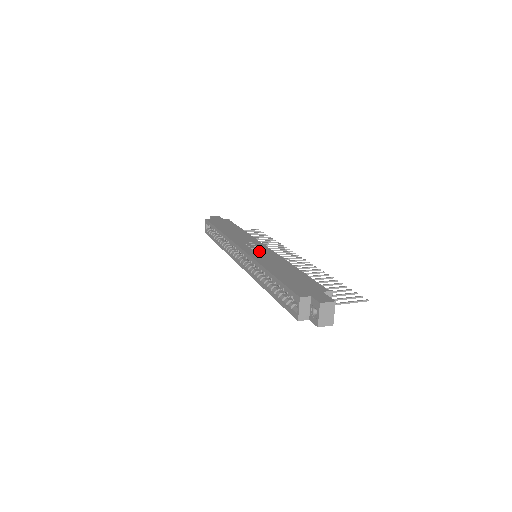
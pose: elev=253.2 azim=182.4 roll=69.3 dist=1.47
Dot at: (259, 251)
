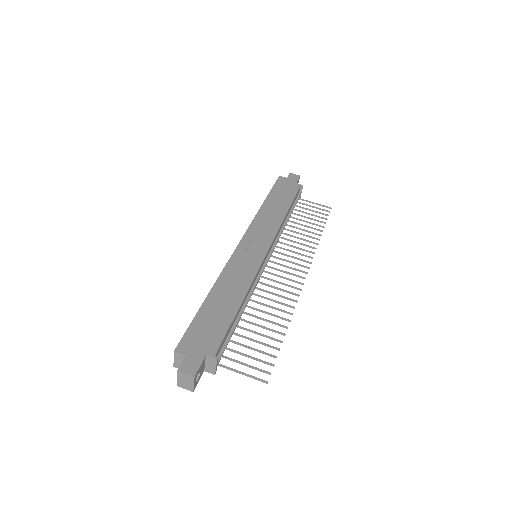
Dot at: (247, 258)
